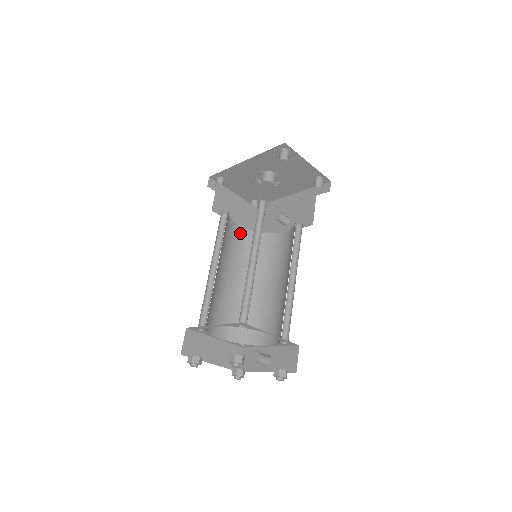
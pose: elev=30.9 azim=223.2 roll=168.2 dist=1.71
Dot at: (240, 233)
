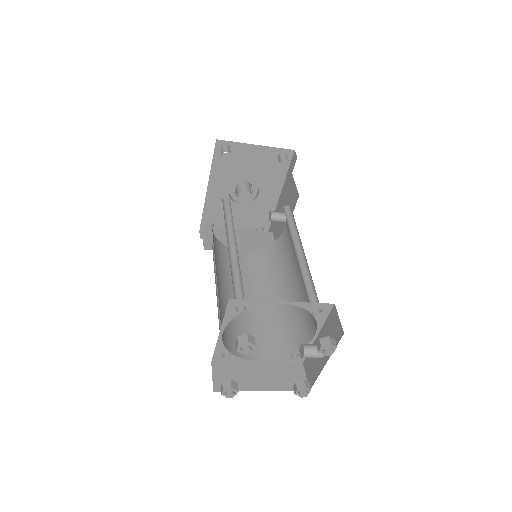
Dot at: (247, 256)
